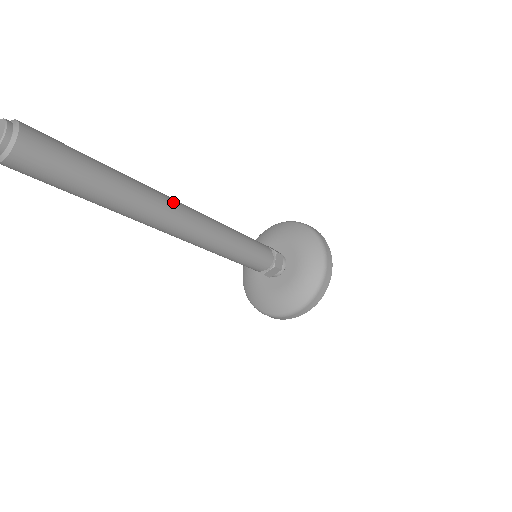
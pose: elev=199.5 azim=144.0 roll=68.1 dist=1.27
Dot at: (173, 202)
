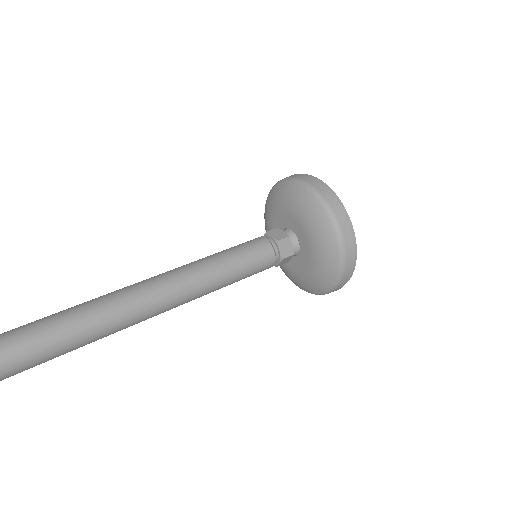
Dot at: (113, 327)
